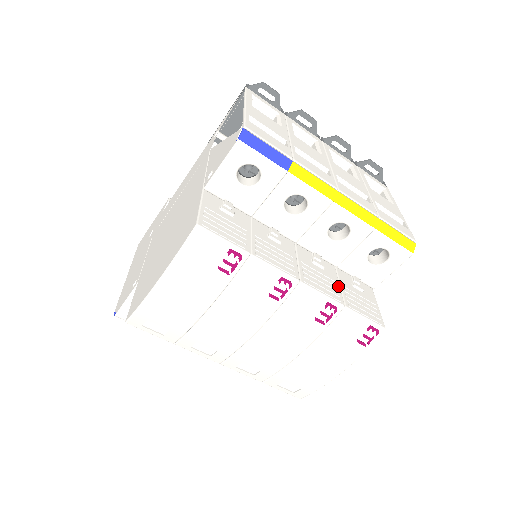
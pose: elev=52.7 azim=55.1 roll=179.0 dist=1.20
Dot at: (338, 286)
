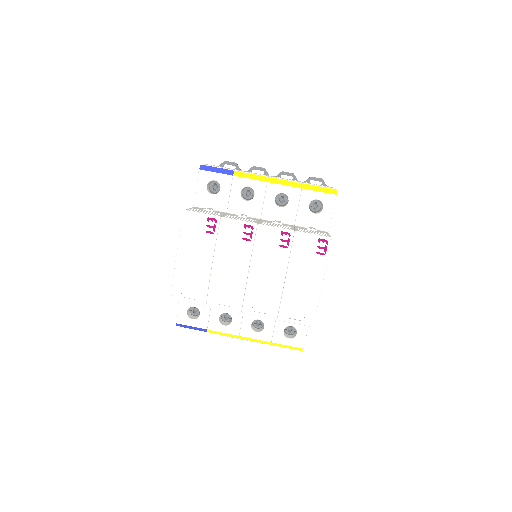
Dot at: (292, 228)
